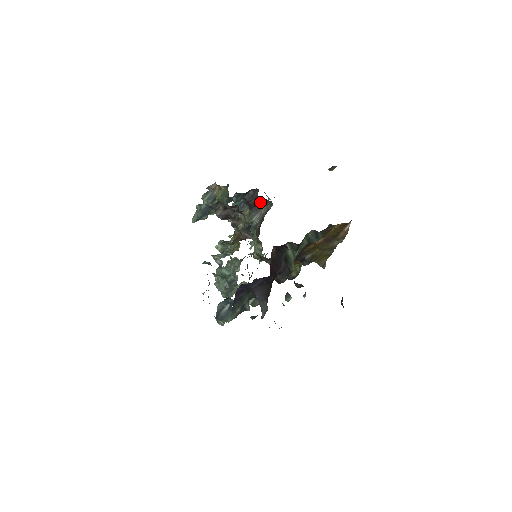
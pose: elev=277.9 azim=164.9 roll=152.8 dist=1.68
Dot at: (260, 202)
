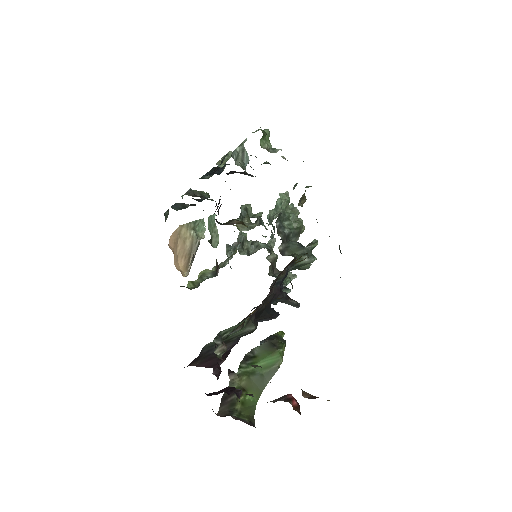
Dot at: occluded
